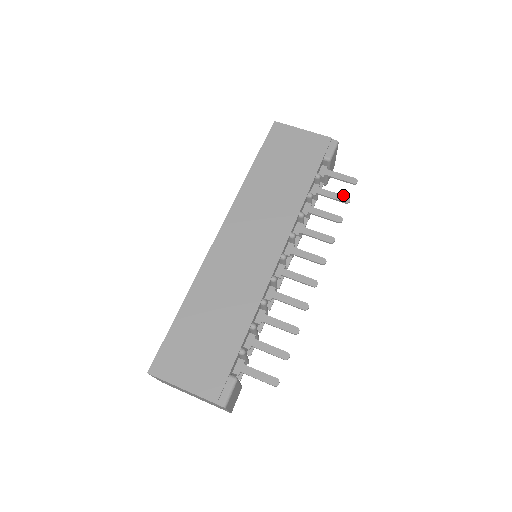
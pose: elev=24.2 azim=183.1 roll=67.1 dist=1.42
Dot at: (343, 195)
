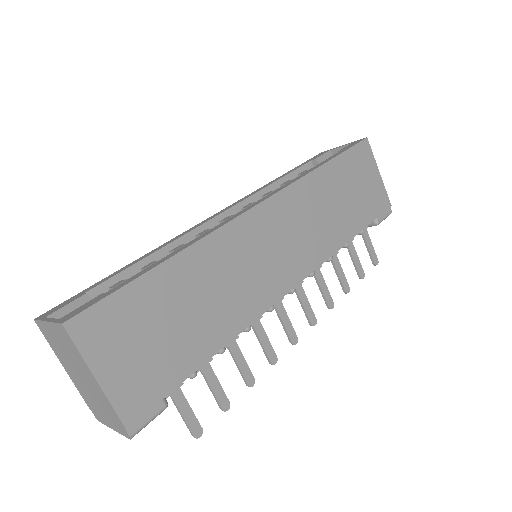
Dot at: occluded
